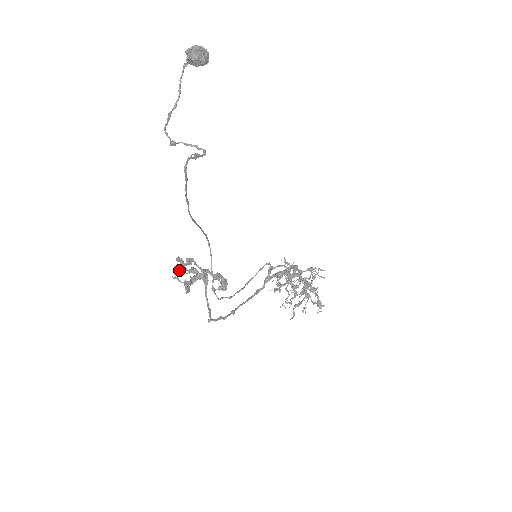
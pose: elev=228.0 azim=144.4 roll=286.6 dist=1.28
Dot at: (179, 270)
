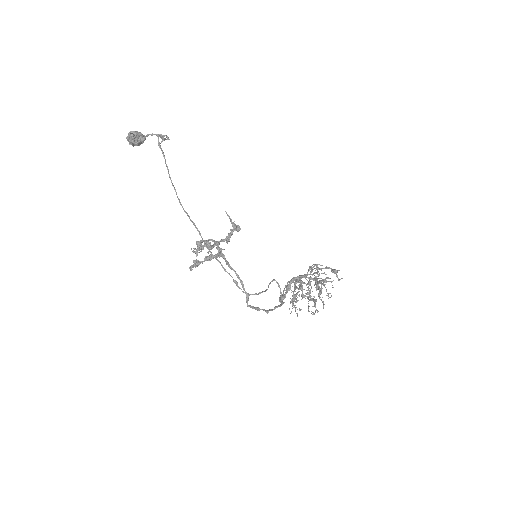
Dot at: (196, 265)
